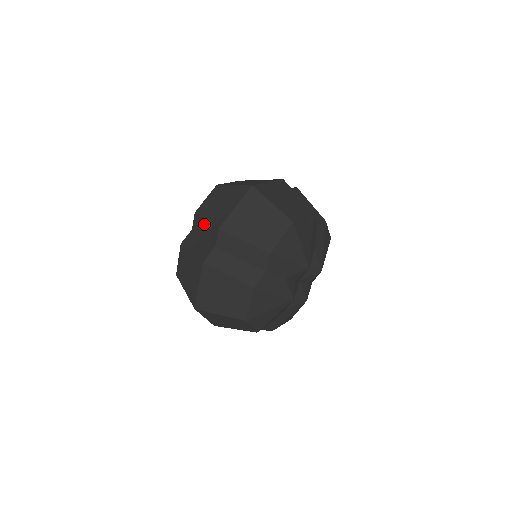
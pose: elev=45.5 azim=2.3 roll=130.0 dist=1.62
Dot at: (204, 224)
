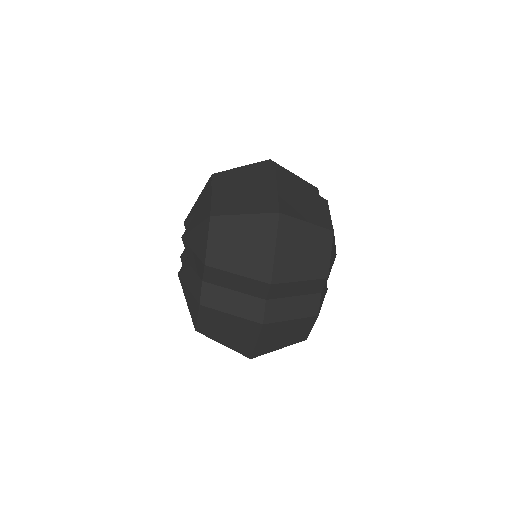
Dot at: (233, 278)
